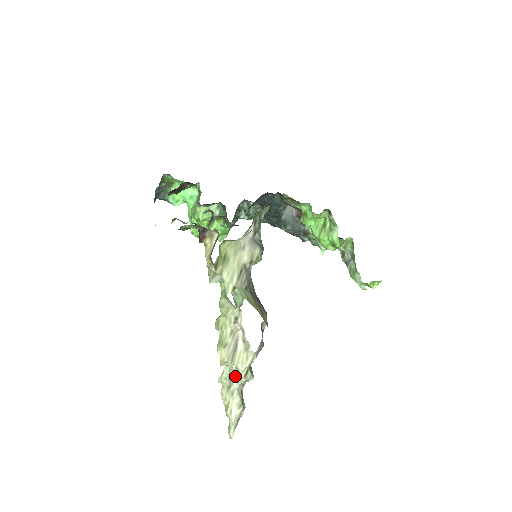
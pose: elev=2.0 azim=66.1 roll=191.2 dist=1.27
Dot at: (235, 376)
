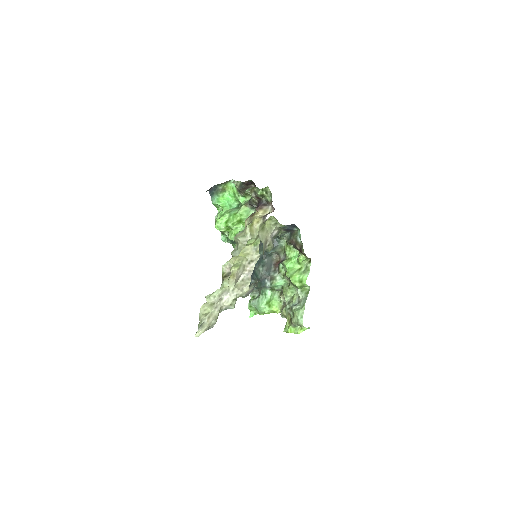
Dot at: (227, 296)
